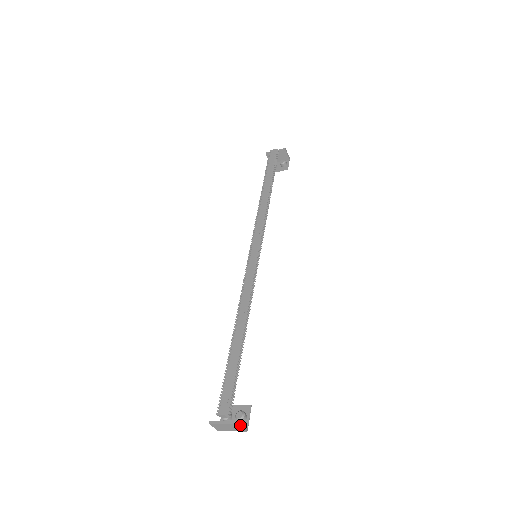
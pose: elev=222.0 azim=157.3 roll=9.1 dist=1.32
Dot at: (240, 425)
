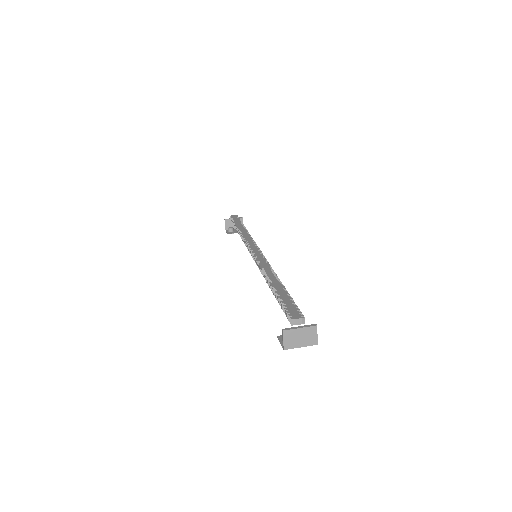
Dot at: occluded
